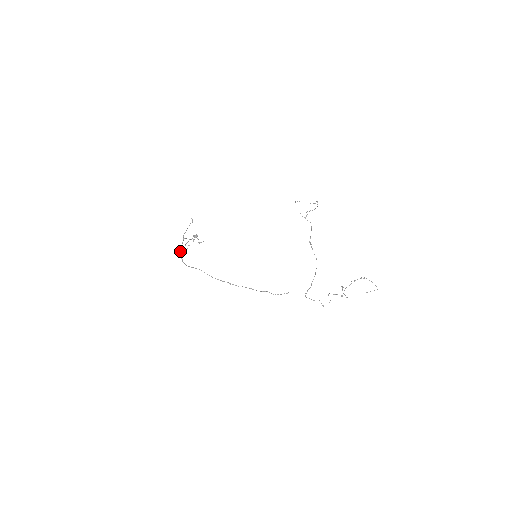
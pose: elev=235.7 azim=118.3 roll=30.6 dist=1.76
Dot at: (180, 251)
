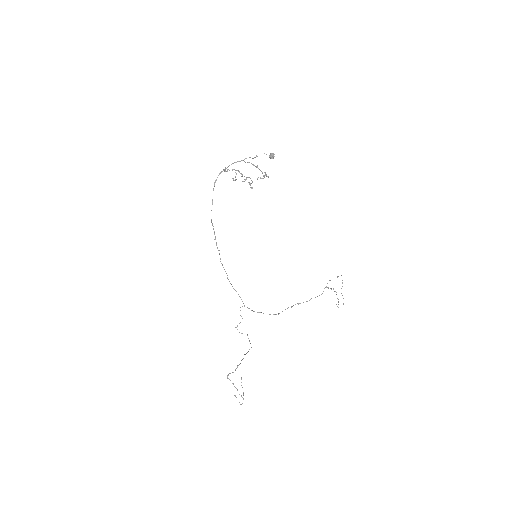
Dot at: occluded
